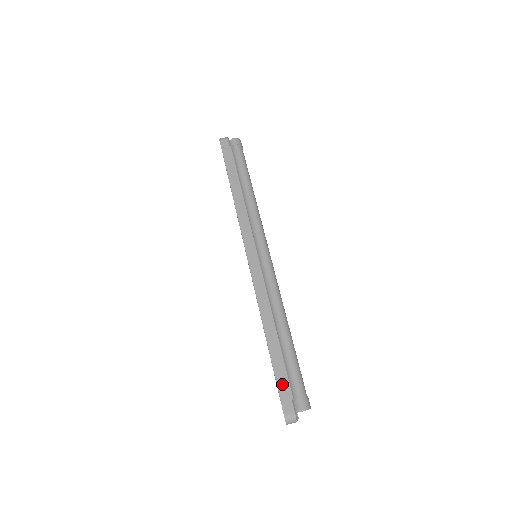
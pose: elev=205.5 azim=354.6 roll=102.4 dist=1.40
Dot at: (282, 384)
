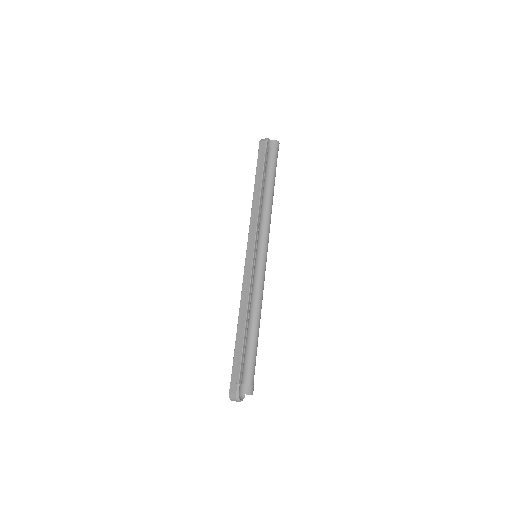
Dot at: (235, 369)
